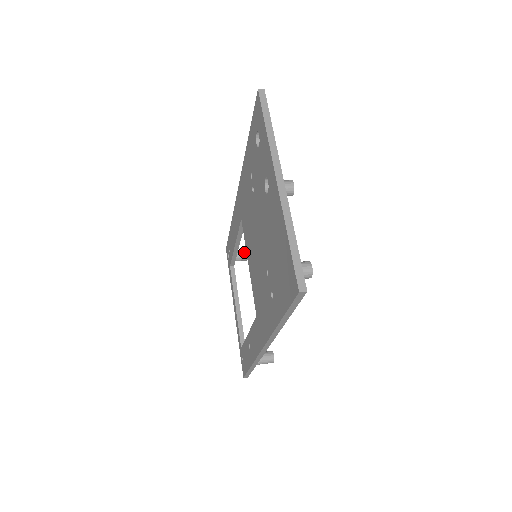
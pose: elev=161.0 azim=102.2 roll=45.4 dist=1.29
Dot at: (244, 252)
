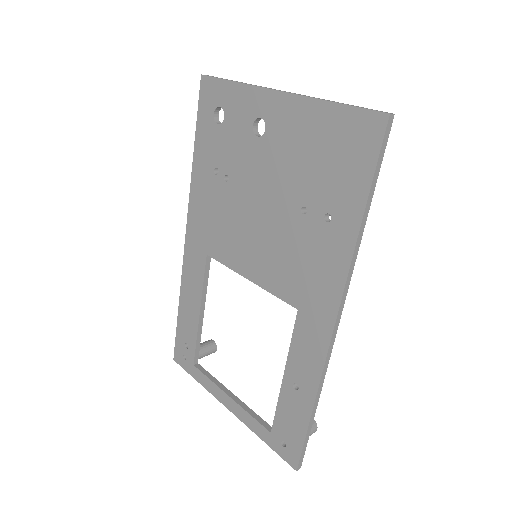
Dot at: (200, 345)
